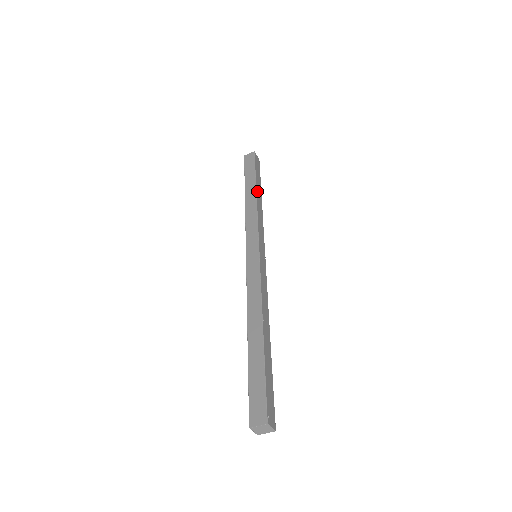
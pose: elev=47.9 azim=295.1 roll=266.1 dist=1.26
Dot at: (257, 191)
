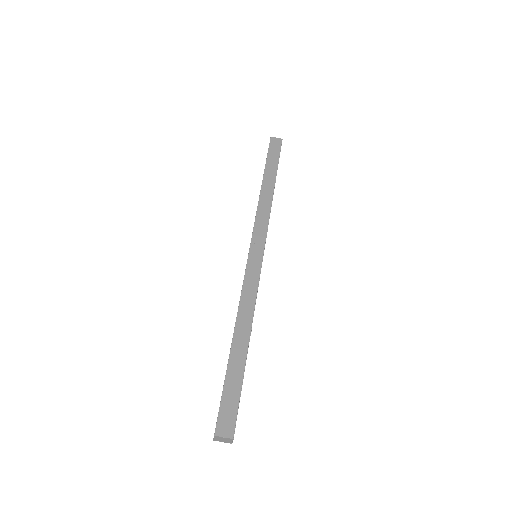
Dot at: occluded
